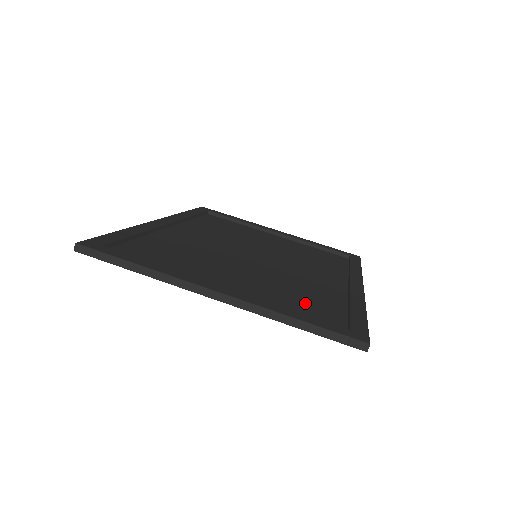
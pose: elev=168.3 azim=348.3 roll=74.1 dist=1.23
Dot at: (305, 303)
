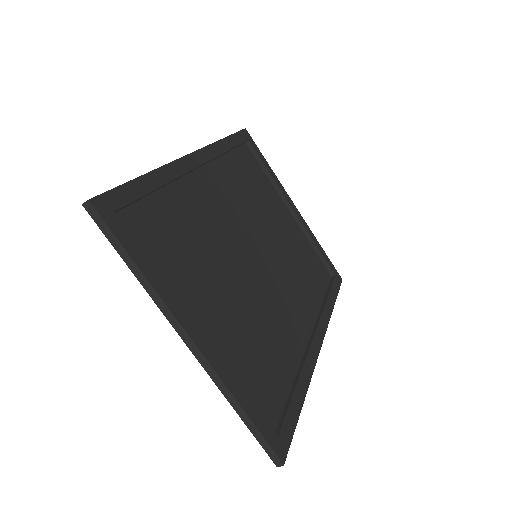
Dot at: (262, 368)
